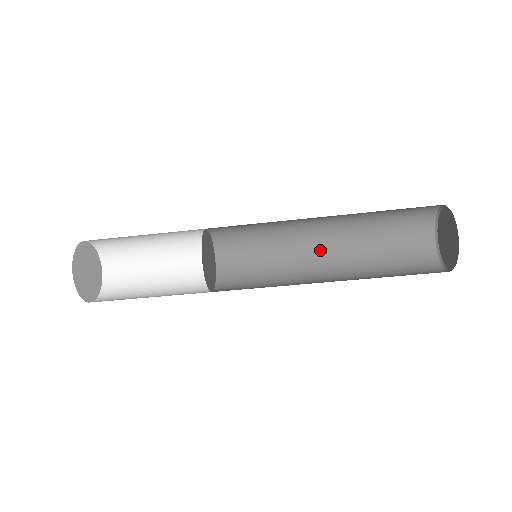
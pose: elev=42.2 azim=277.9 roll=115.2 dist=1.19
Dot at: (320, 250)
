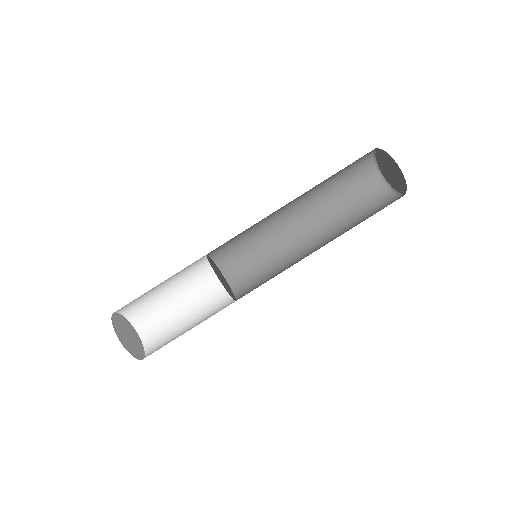
Dot at: (299, 225)
